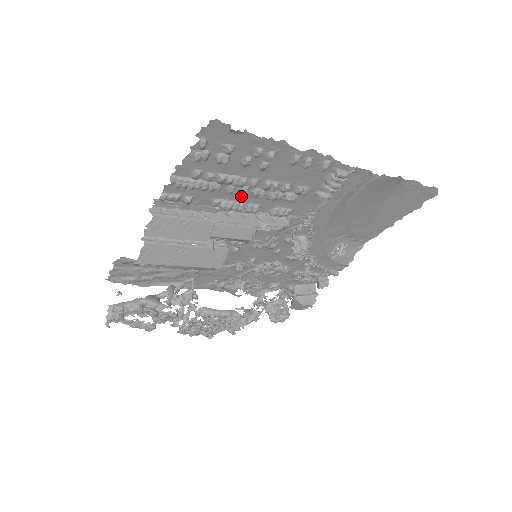
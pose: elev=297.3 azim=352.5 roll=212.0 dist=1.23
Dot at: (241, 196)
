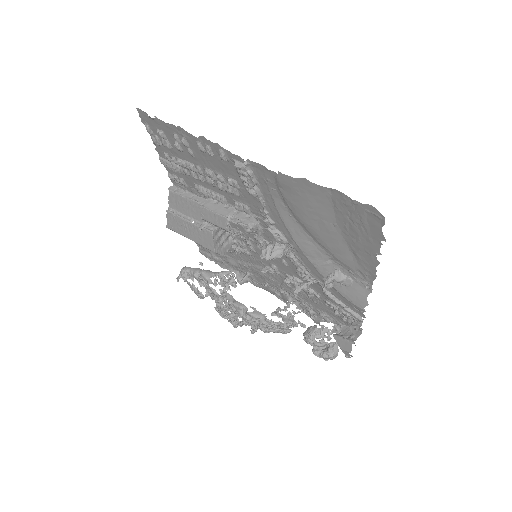
Dot at: (206, 183)
